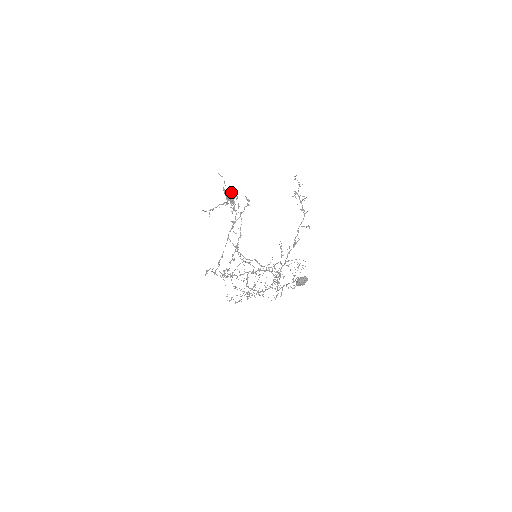
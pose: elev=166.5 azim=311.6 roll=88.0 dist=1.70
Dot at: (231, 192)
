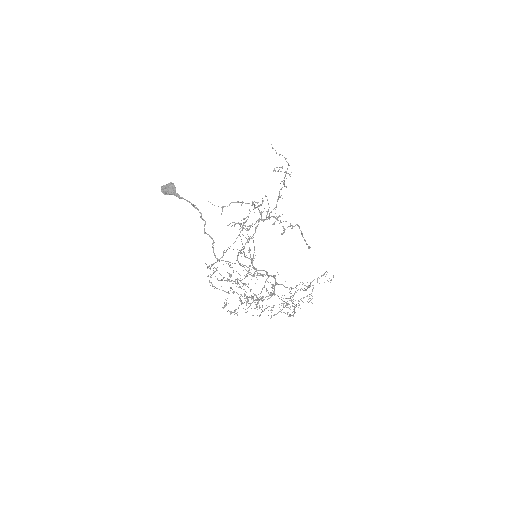
Dot at: (279, 215)
